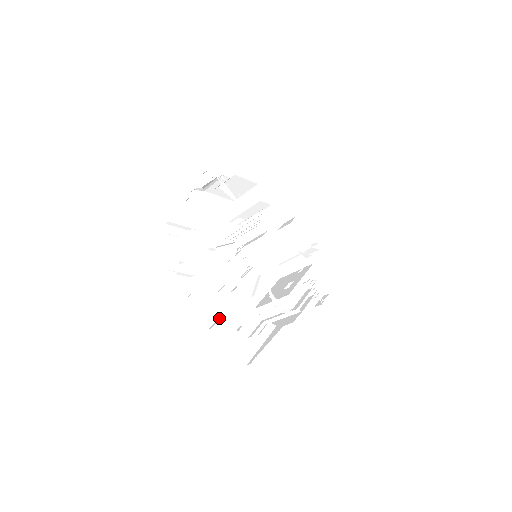
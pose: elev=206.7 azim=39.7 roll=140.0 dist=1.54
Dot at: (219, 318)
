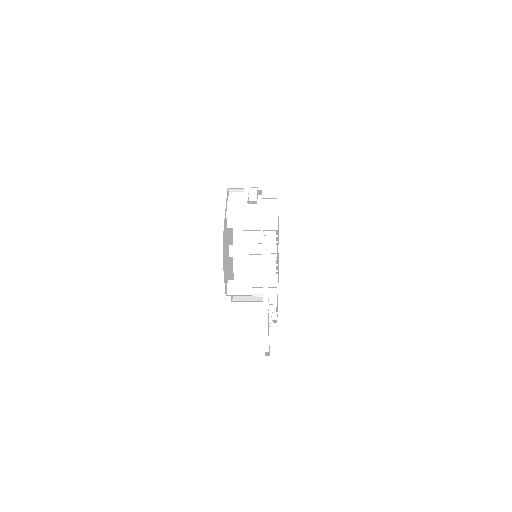
Dot at: occluded
